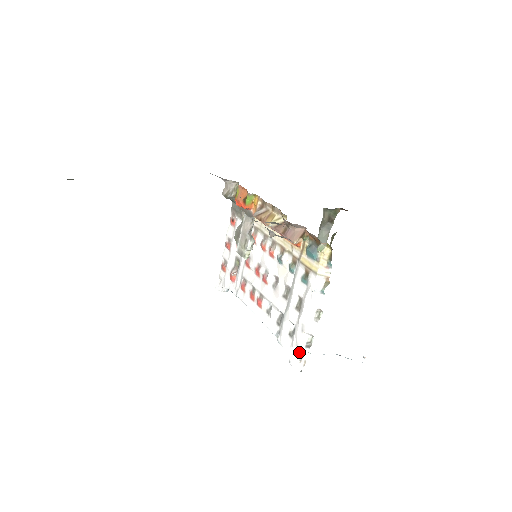
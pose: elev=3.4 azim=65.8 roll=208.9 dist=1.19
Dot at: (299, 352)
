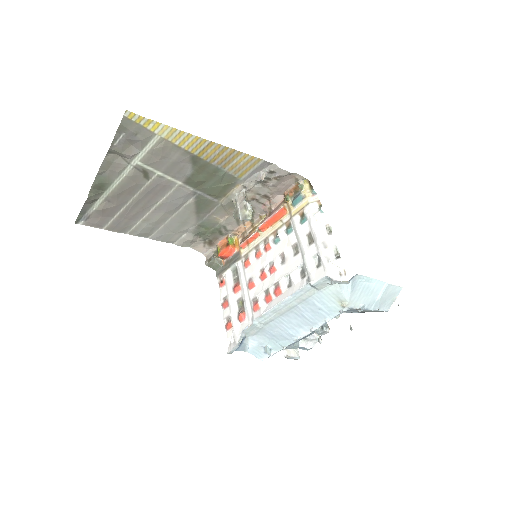
Dot at: (334, 266)
